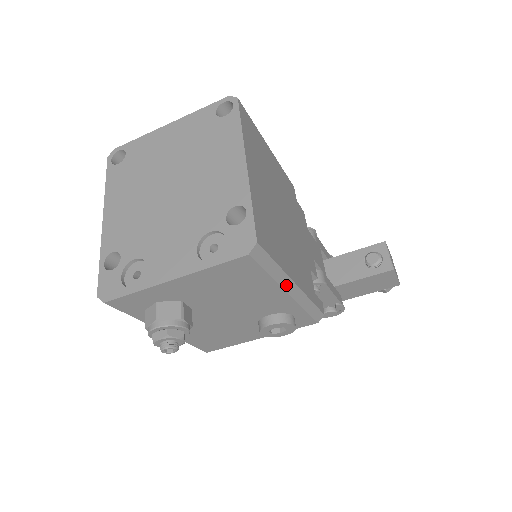
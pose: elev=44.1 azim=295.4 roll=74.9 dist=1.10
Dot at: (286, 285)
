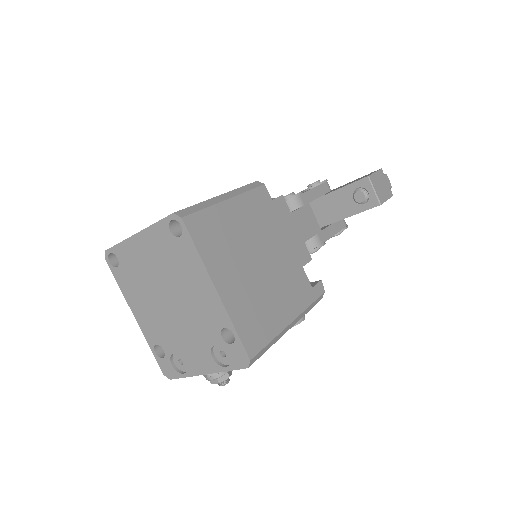
Dot at: (284, 332)
